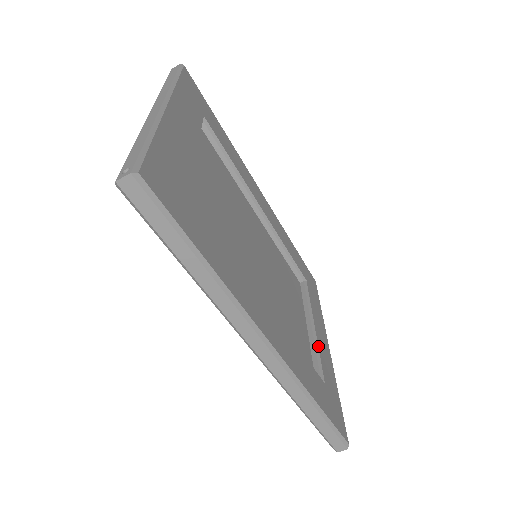
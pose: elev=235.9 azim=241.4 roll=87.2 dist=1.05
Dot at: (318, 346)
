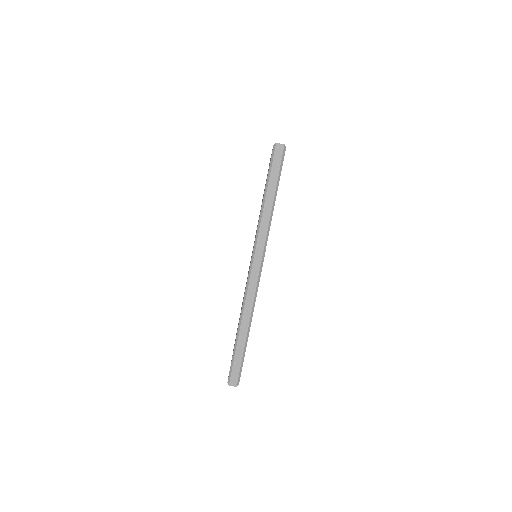
Dot at: occluded
